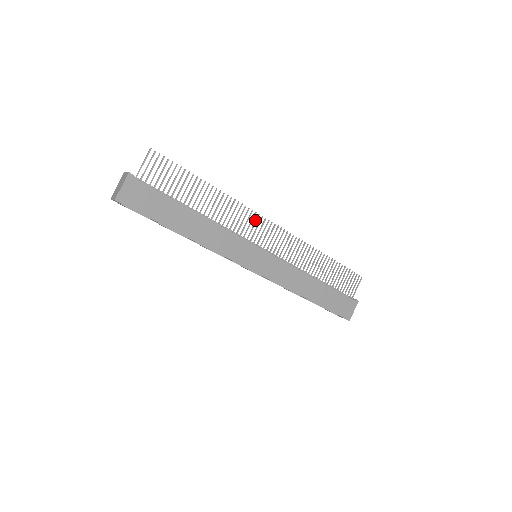
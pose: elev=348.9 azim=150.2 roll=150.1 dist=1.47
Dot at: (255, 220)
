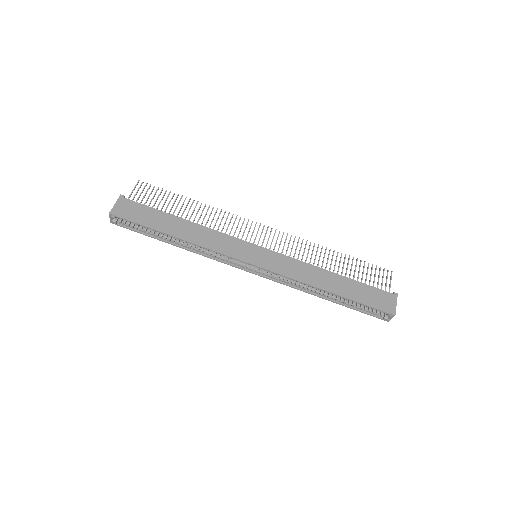
Dot at: (246, 225)
